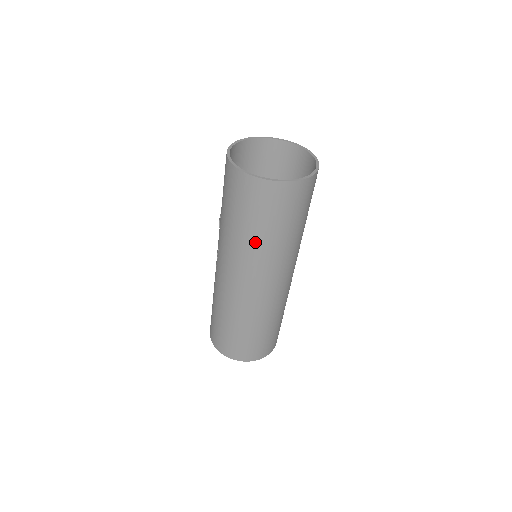
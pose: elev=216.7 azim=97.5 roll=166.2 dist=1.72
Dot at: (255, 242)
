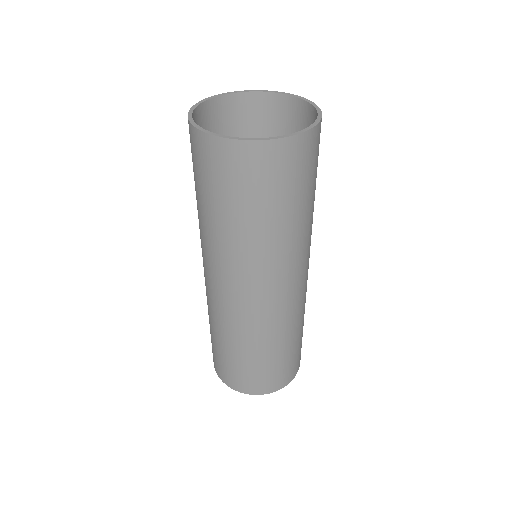
Dot at: (241, 235)
